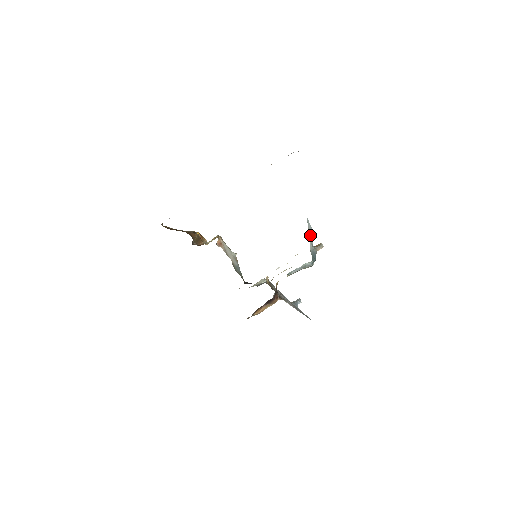
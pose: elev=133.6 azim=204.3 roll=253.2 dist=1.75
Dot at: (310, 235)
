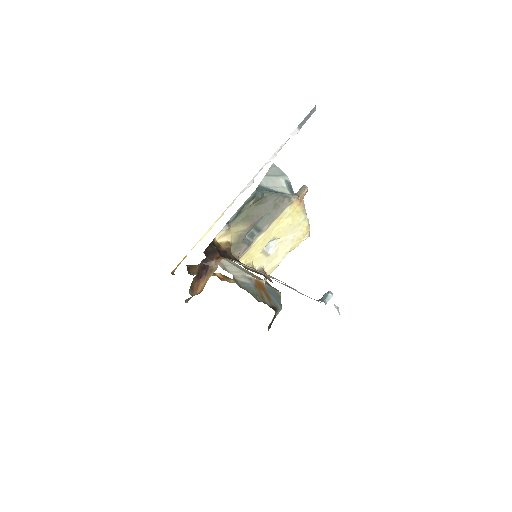
Dot at: (272, 175)
